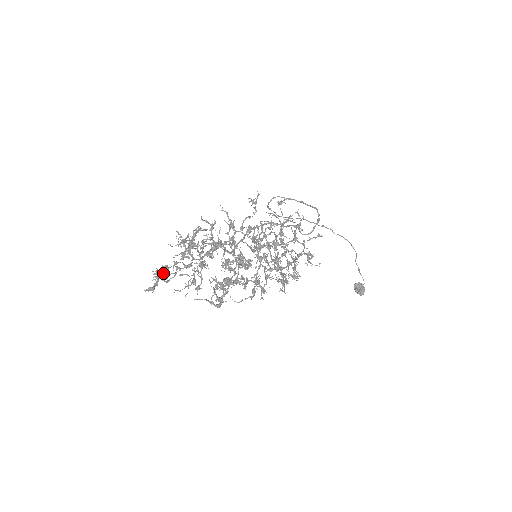
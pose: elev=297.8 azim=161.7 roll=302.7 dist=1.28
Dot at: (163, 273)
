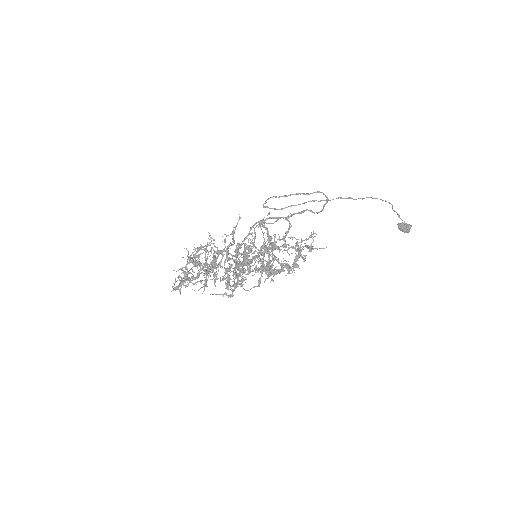
Dot at: (177, 287)
